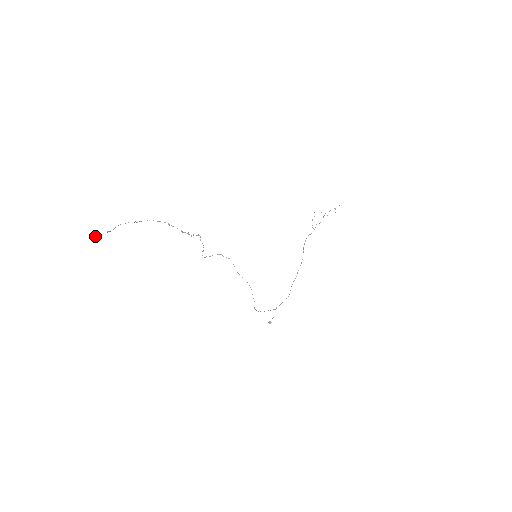
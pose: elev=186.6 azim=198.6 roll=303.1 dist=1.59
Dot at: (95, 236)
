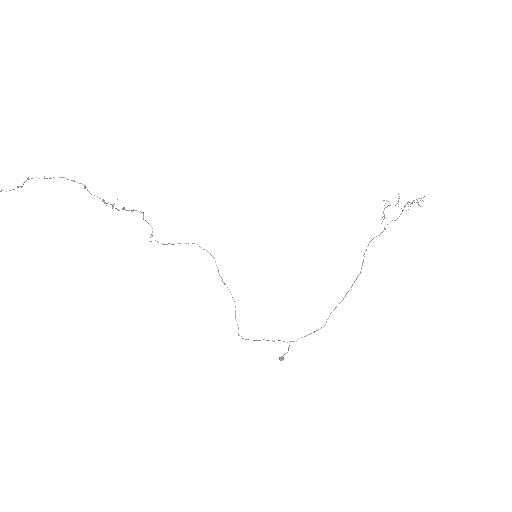
Dot at: (2, 190)
